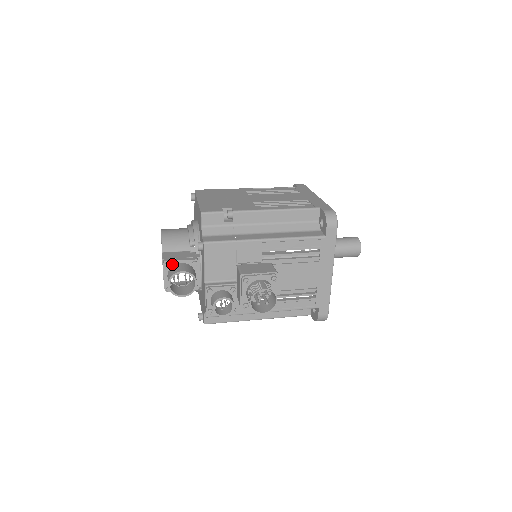
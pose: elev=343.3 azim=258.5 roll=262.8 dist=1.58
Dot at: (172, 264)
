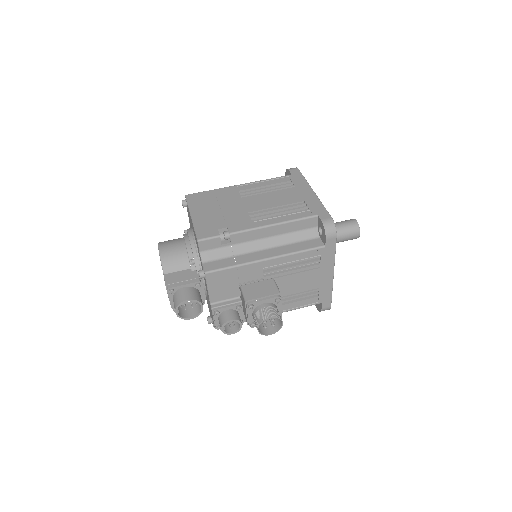
Dot at: (176, 289)
